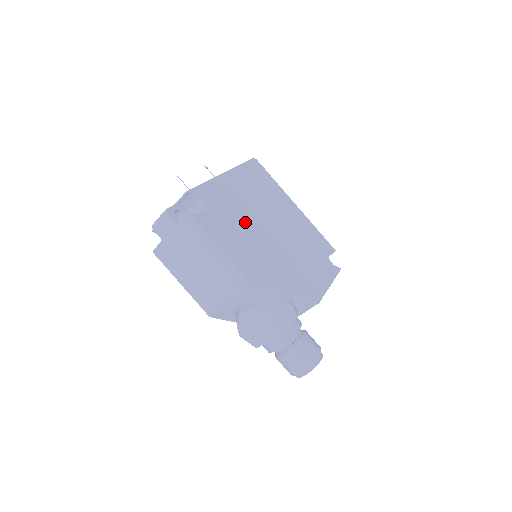
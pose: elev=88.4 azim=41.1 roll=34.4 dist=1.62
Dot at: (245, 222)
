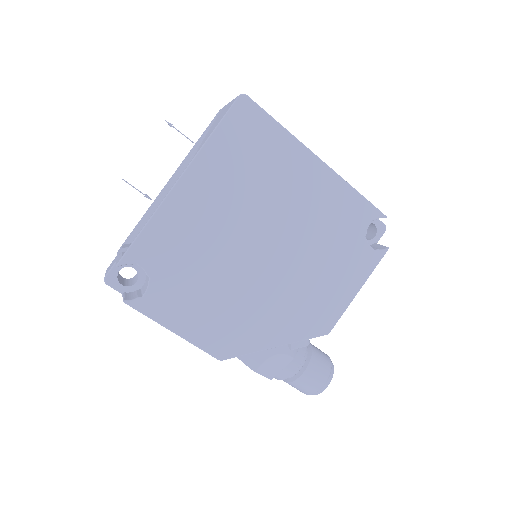
Dot at: (215, 263)
